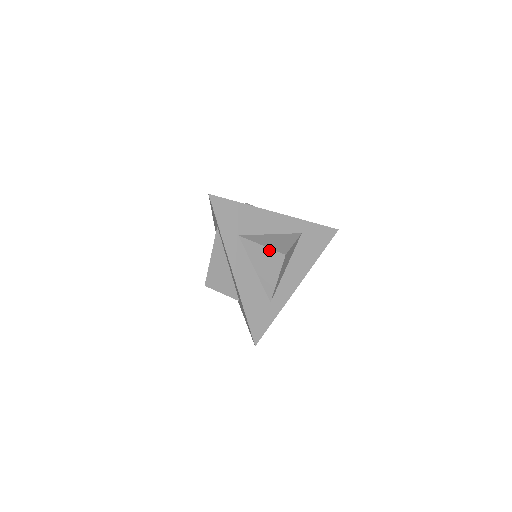
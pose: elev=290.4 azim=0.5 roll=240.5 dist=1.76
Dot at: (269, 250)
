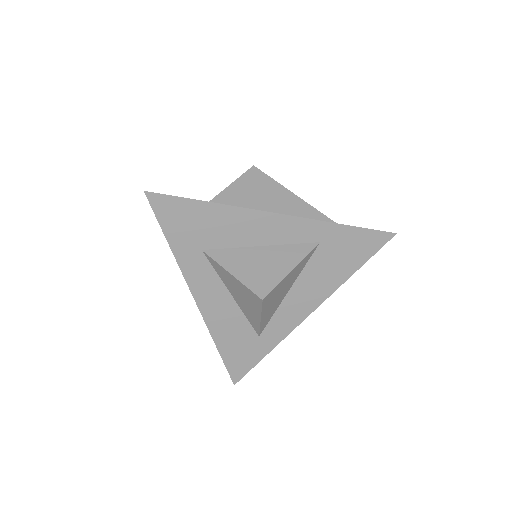
Dot at: (241, 284)
